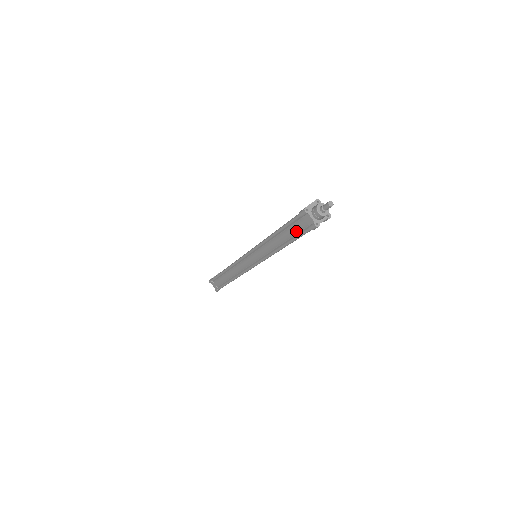
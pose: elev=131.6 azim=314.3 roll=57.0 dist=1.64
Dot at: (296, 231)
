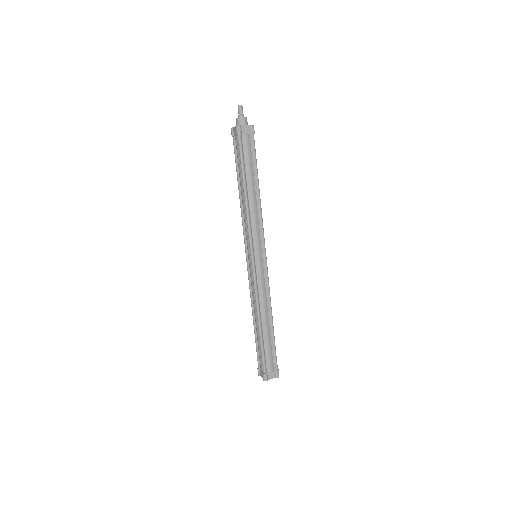
Dot at: (239, 157)
